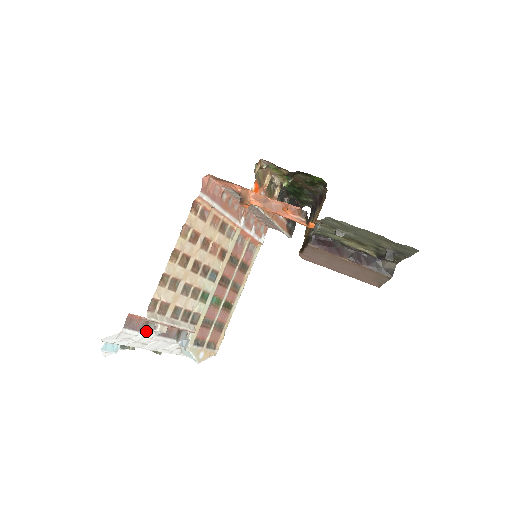
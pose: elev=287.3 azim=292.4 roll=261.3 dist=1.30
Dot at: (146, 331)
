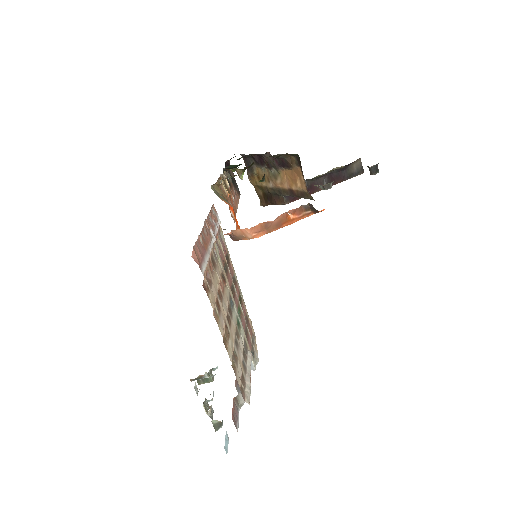
Dot at: (240, 405)
